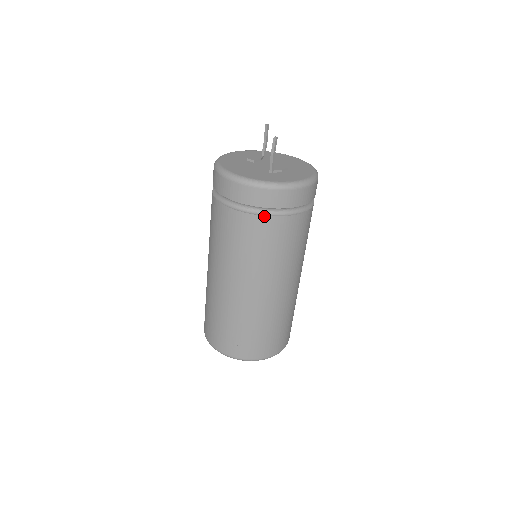
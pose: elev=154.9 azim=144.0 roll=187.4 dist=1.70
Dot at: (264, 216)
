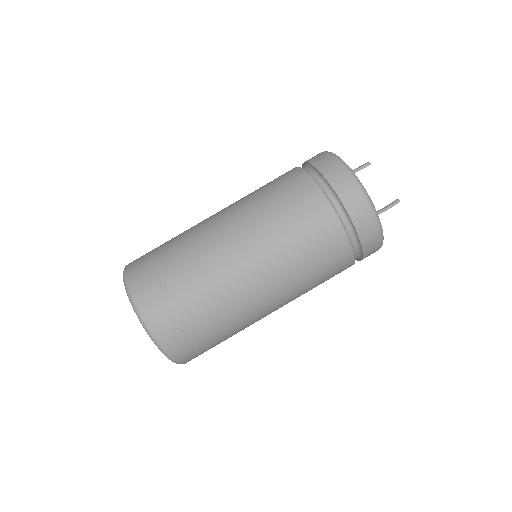
Dot at: occluded
